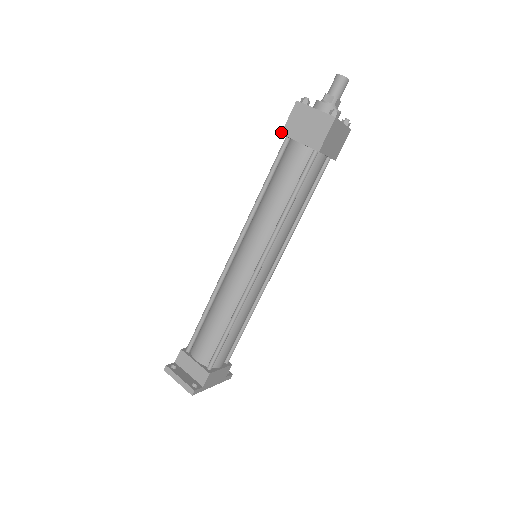
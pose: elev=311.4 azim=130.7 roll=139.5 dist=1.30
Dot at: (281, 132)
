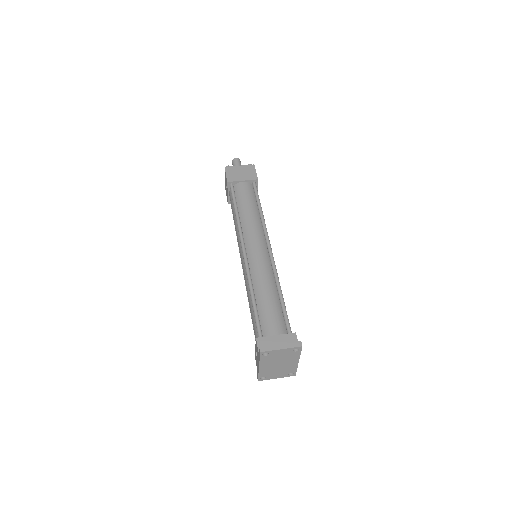
Dot at: (227, 181)
